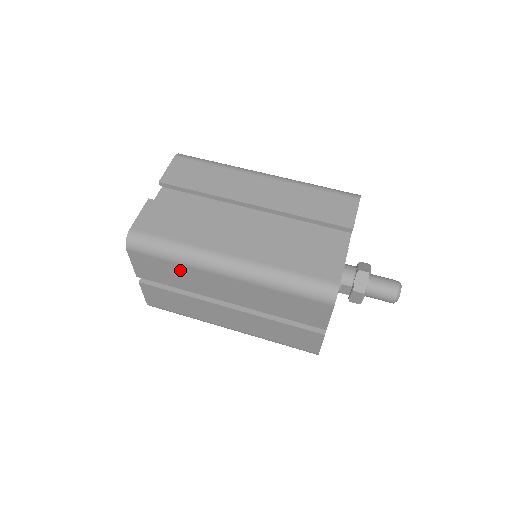
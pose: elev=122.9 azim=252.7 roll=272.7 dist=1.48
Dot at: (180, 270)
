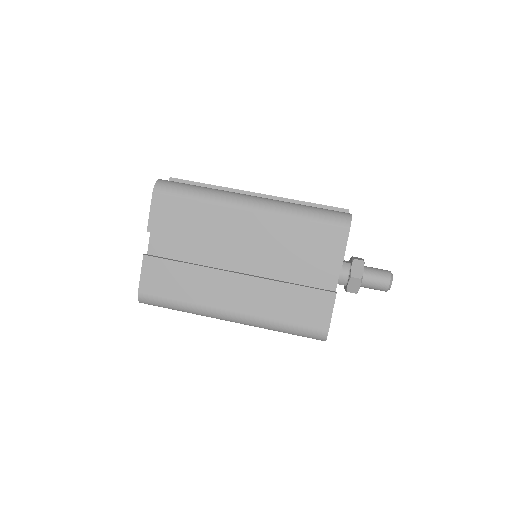
Dot at: occluded
